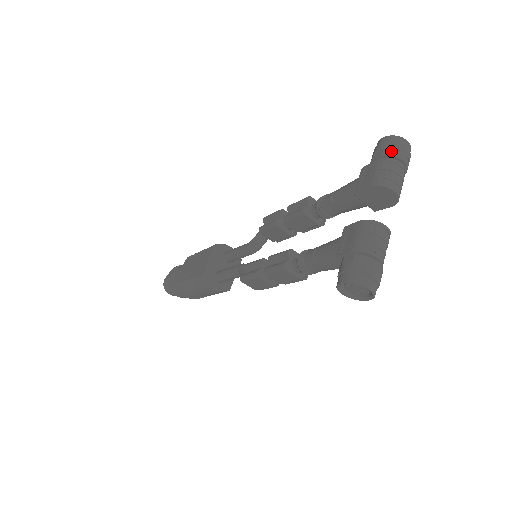
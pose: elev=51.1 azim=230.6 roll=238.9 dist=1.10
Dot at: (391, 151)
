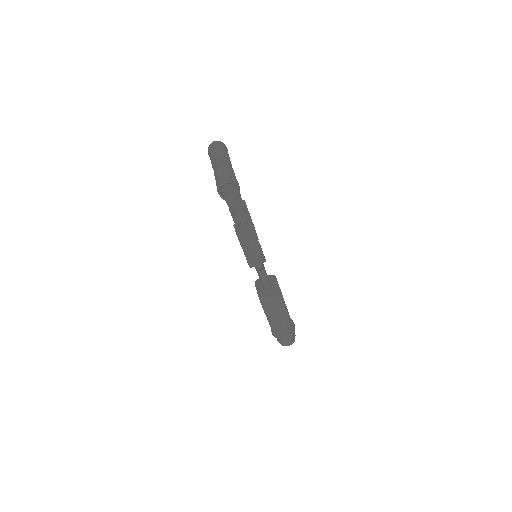
Dot at: (210, 150)
